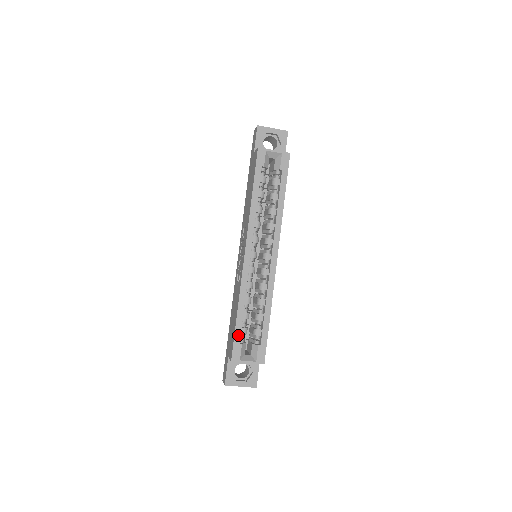
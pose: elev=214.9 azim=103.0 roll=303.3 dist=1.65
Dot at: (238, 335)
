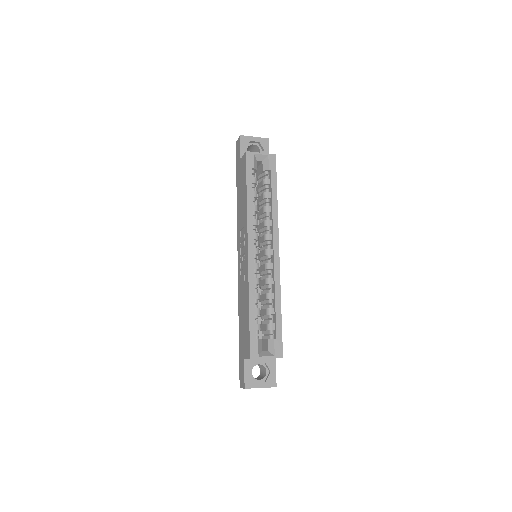
Dot at: (253, 331)
